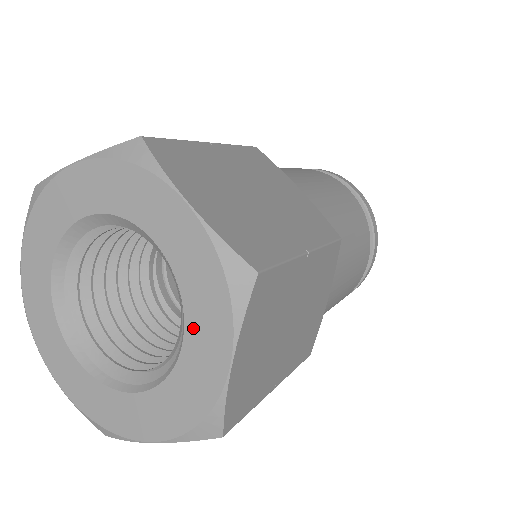
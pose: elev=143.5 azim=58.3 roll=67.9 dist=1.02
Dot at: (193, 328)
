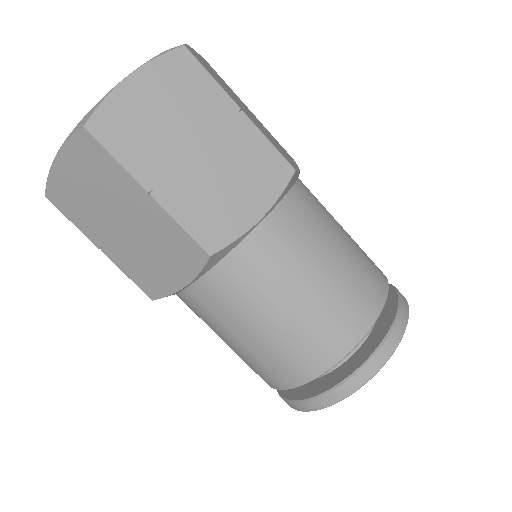
Dot at: occluded
